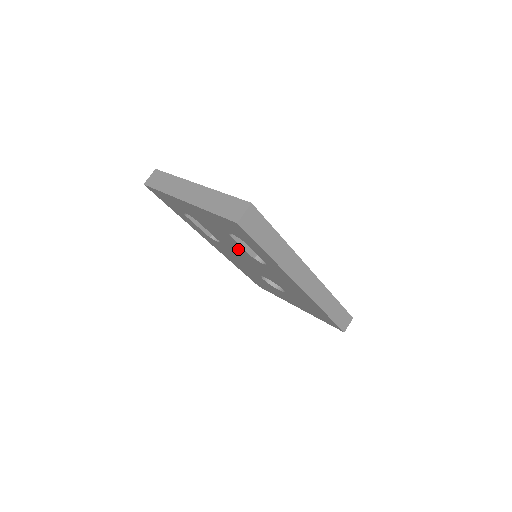
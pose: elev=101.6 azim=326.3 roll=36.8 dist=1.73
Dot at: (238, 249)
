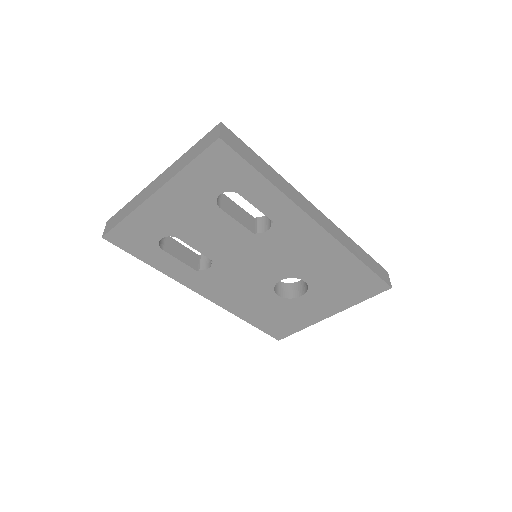
Dot at: (234, 240)
